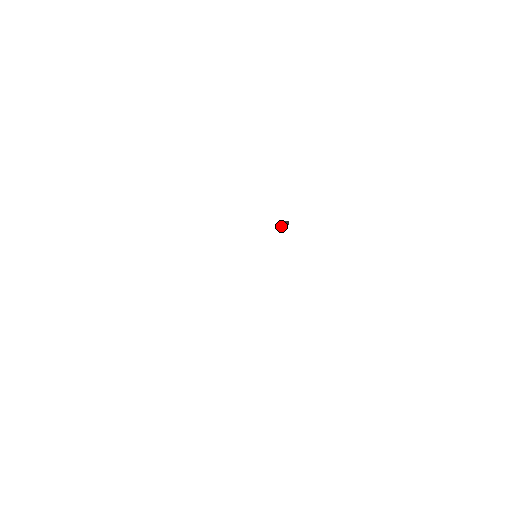
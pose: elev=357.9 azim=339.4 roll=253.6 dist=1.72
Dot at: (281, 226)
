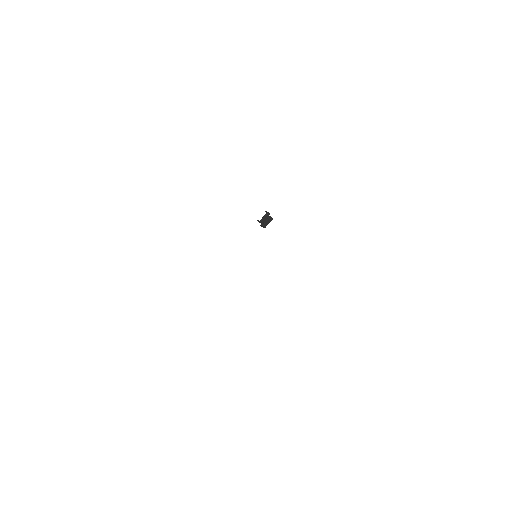
Dot at: (262, 220)
